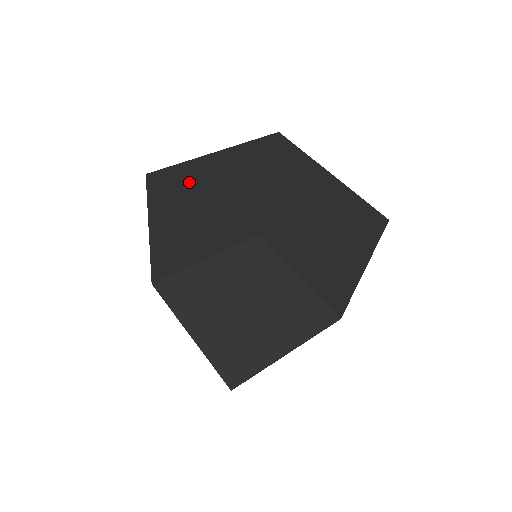
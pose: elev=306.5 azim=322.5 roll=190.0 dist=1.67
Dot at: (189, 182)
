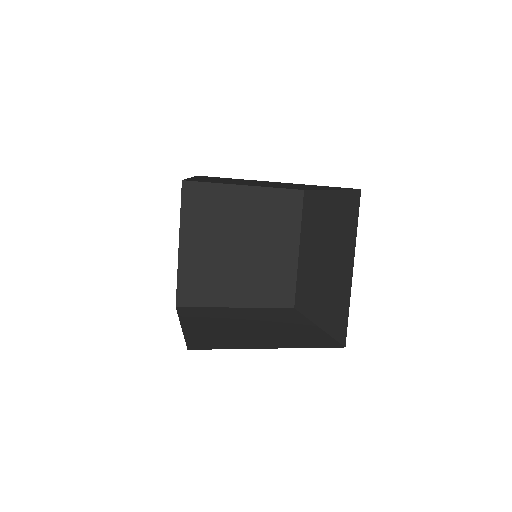
Dot at: (218, 205)
